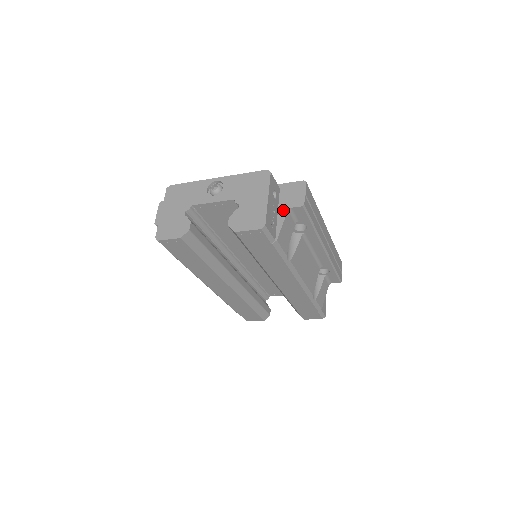
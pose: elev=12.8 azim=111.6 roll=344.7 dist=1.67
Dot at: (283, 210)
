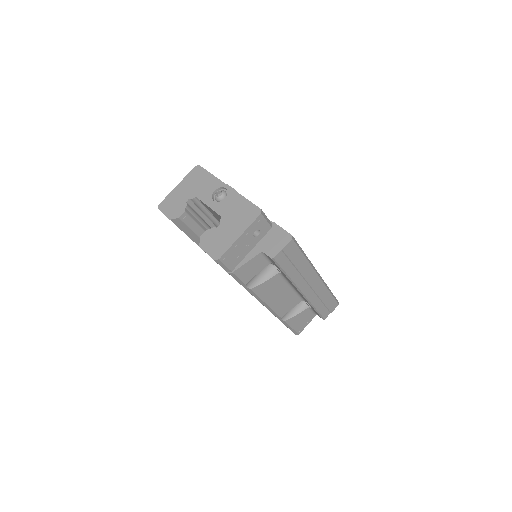
Dot at: (257, 250)
